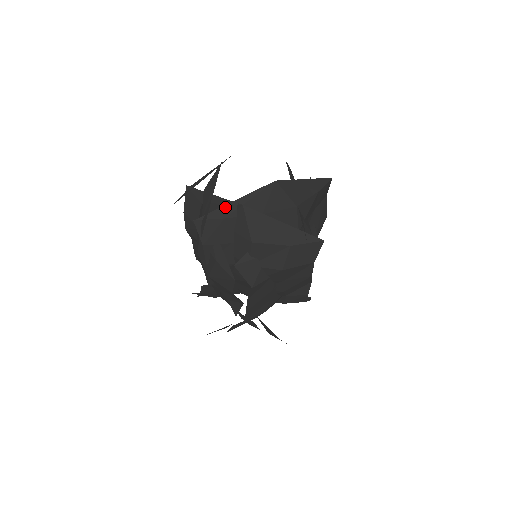
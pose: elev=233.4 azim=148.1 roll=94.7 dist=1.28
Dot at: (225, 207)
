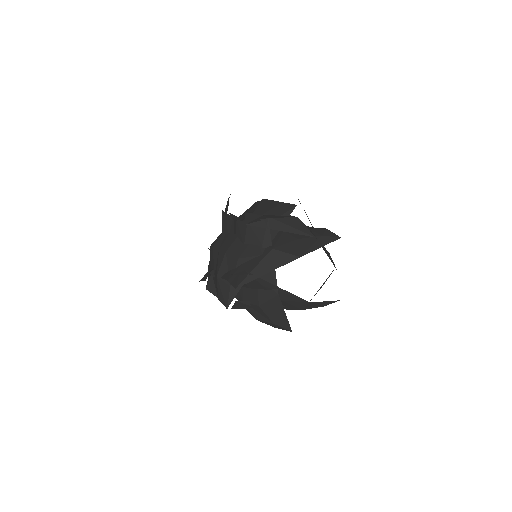
Dot at: (269, 283)
